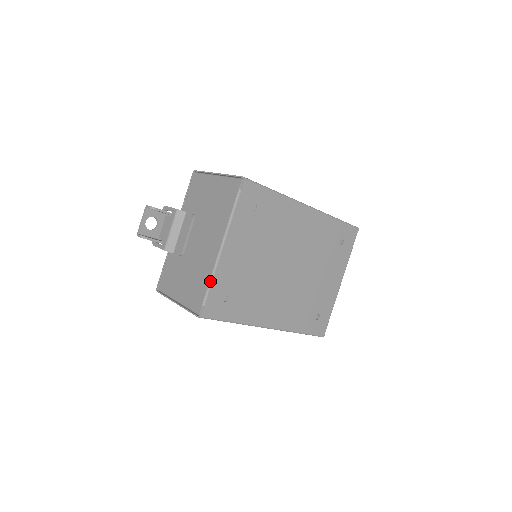
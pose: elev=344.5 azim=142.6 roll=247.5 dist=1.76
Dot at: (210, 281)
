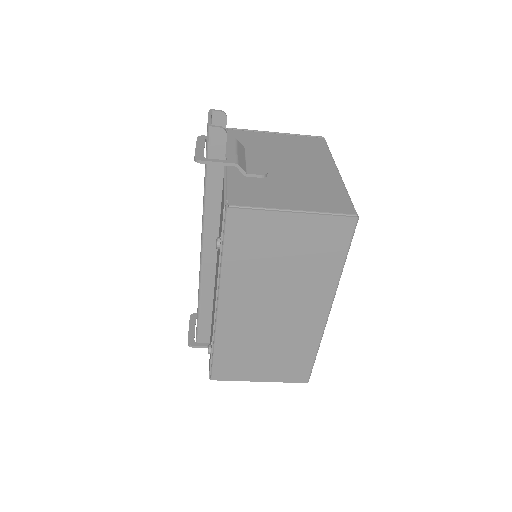
Dot at: (347, 191)
